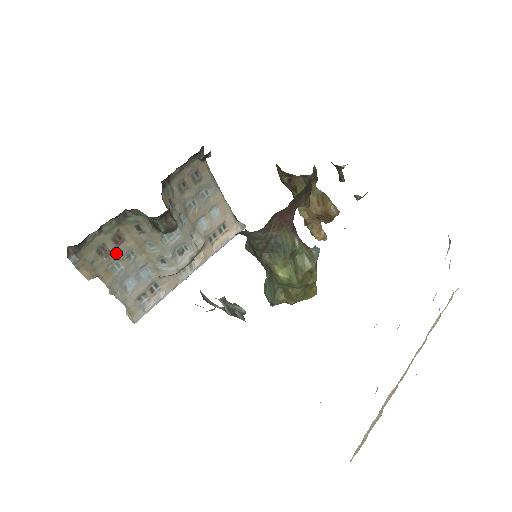
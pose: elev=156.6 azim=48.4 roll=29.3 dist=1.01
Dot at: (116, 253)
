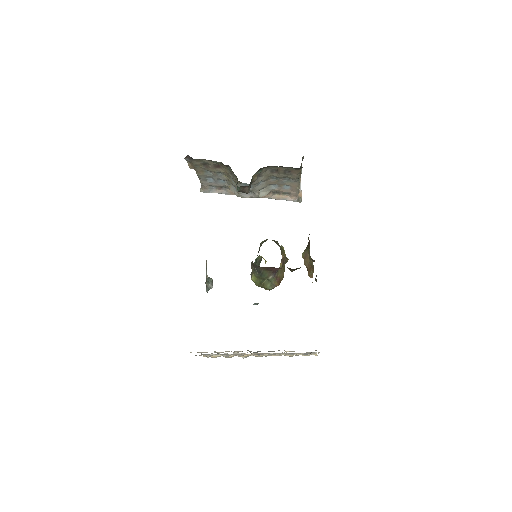
Dot at: (212, 169)
